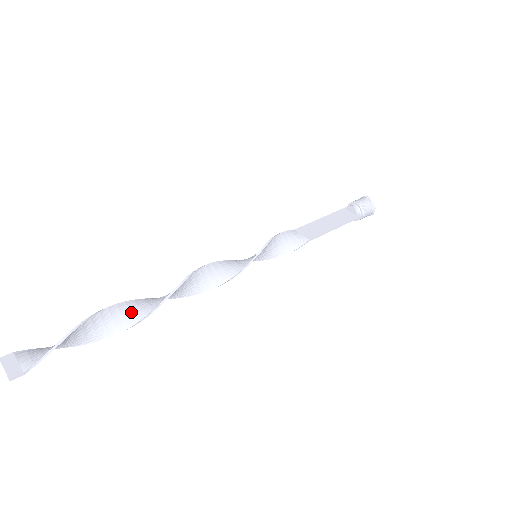
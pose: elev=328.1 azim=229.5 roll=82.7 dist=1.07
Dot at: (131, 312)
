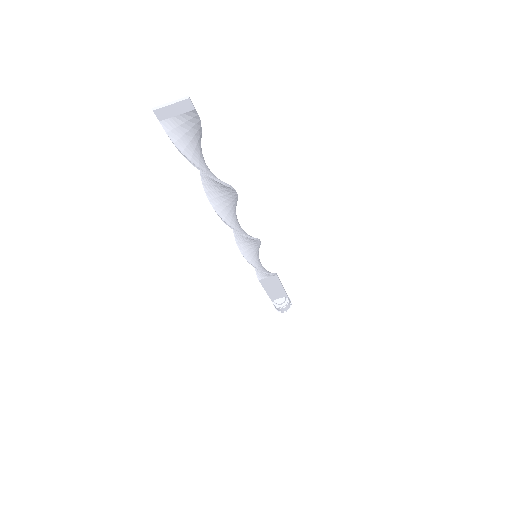
Dot at: (219, 188)
